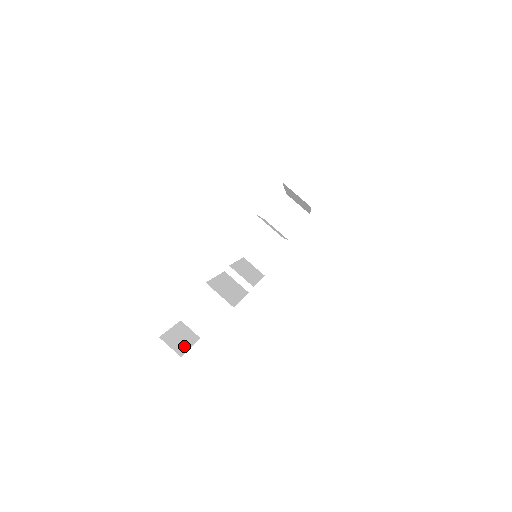
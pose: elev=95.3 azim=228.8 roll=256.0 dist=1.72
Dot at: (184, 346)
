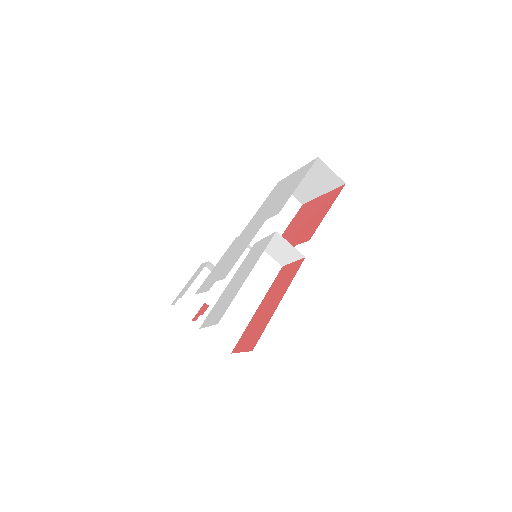
Dot at: (198, 303)
